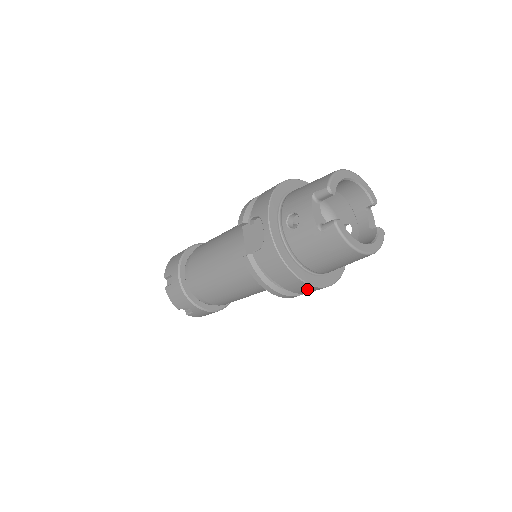
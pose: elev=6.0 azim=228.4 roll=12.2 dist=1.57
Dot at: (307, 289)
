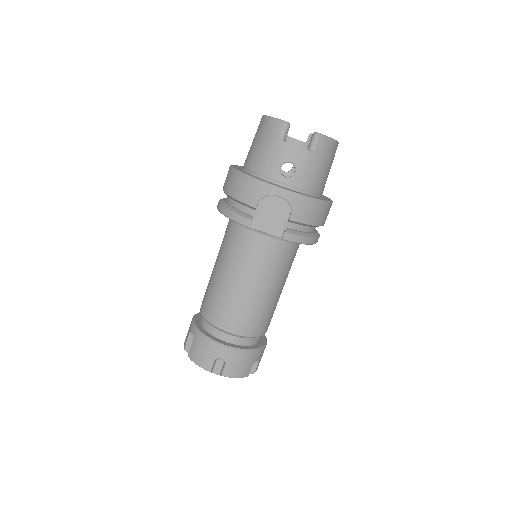
Dot at: occluded
